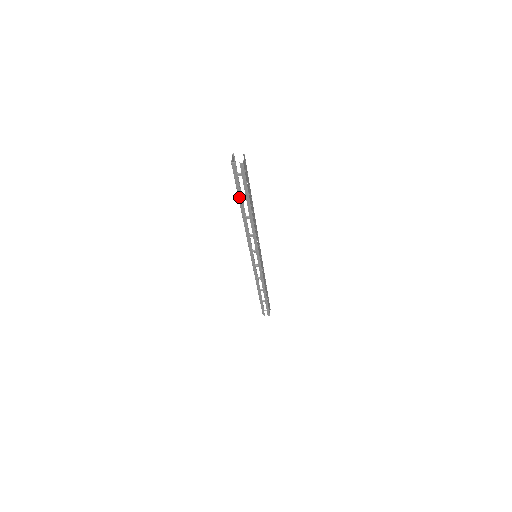
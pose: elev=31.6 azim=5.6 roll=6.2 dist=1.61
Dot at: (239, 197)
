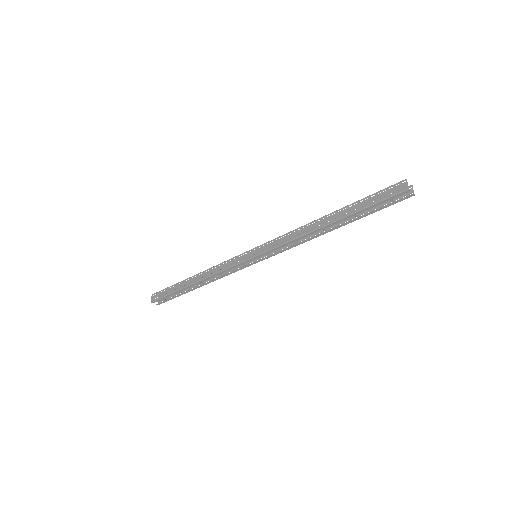
Dot at: (356, 213)
